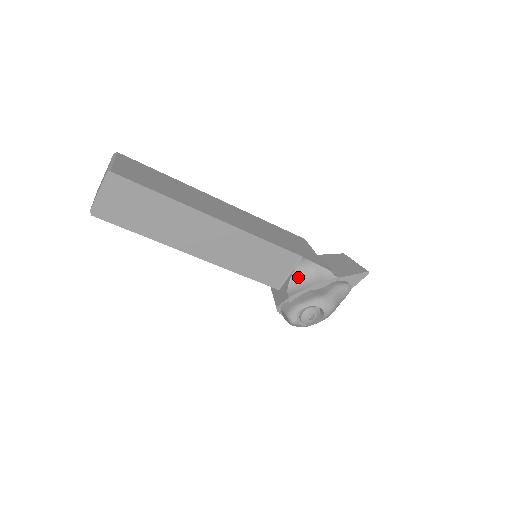
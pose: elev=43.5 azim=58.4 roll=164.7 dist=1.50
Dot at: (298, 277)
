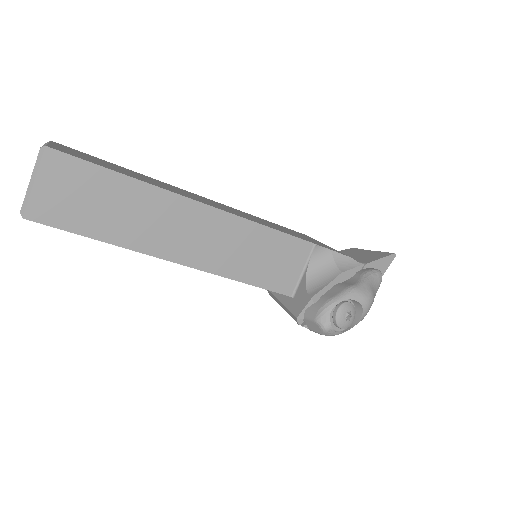
Dot at: (315, 272)
